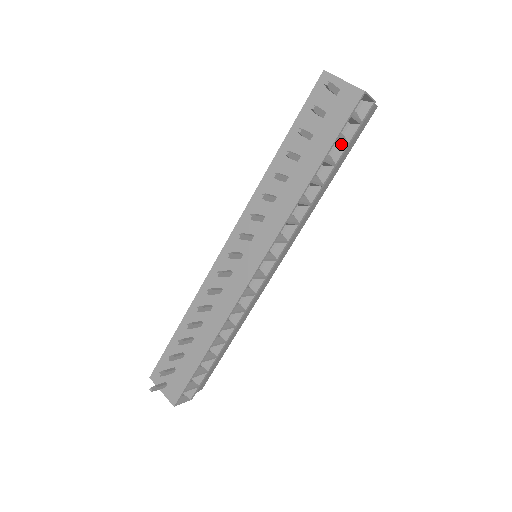
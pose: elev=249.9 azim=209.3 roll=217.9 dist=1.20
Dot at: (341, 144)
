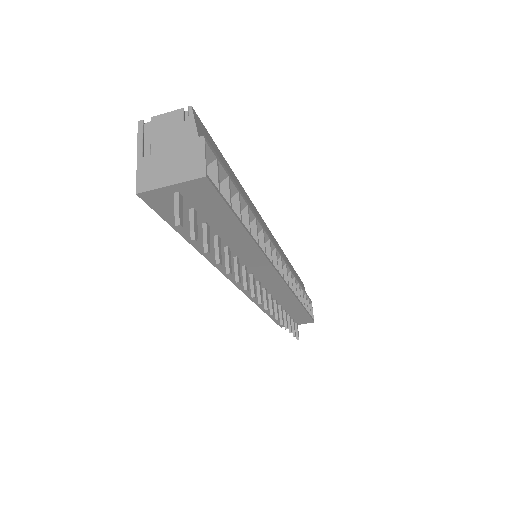
Dot at: (227, 188)
